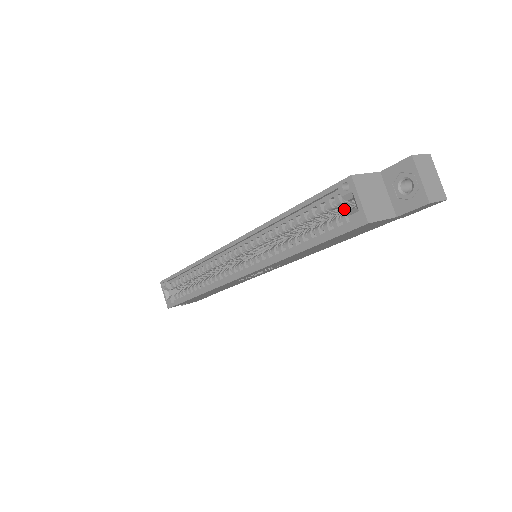
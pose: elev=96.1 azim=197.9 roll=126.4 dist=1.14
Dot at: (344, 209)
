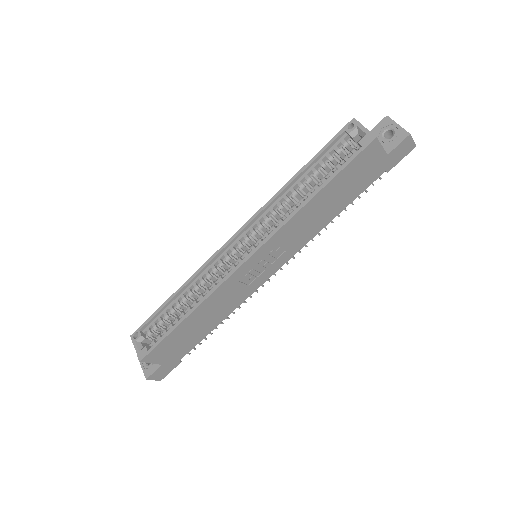
Dot at: occluded
